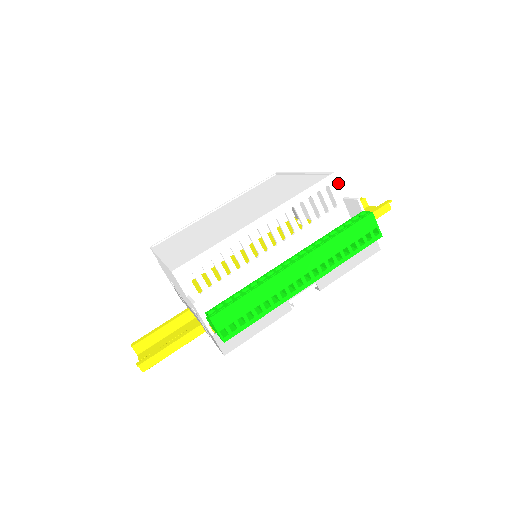
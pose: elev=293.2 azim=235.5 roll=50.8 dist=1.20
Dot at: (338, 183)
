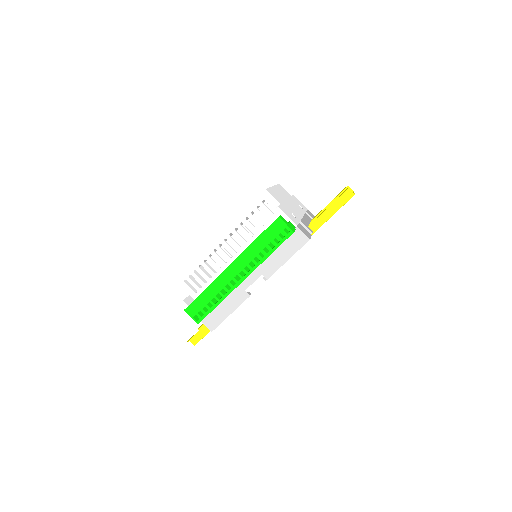
Dot at: (271, 196)
